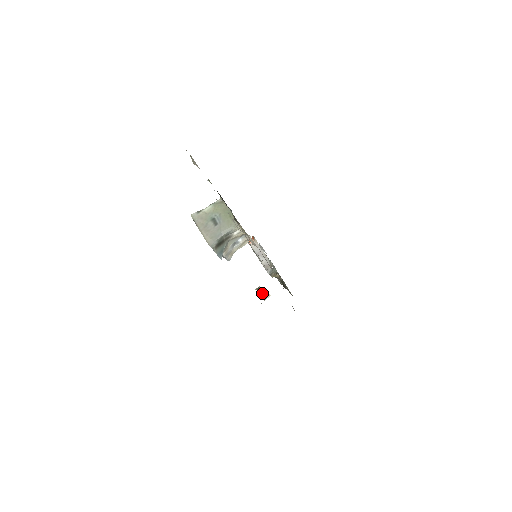
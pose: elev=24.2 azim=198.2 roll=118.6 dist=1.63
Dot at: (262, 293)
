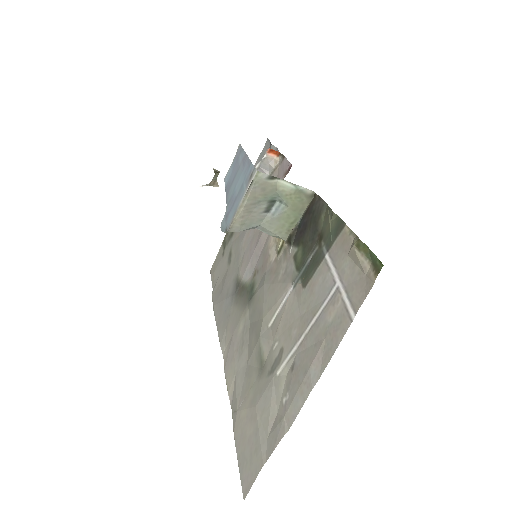
Dot at: (214, 178)
